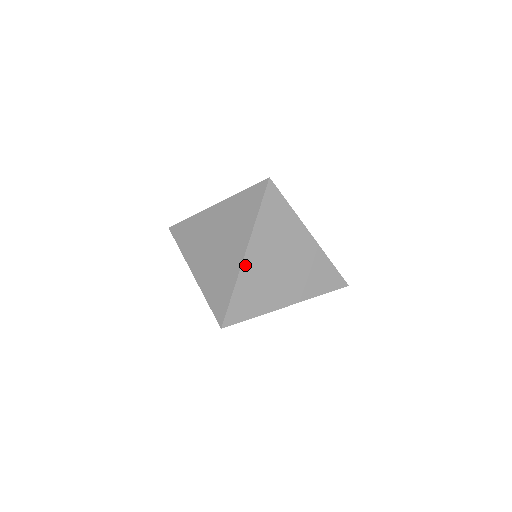
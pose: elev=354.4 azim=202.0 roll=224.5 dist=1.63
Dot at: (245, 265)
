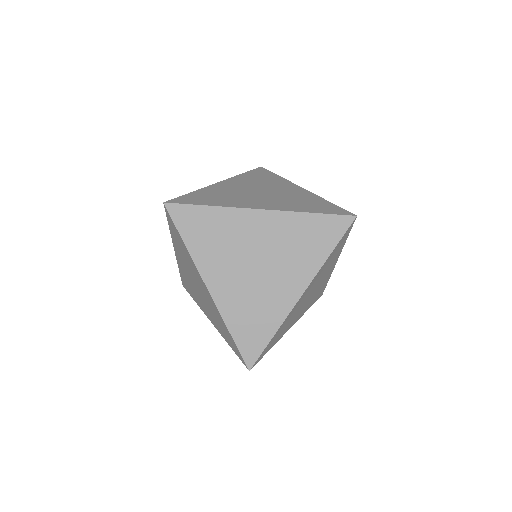
Dot at: (295, 306)
